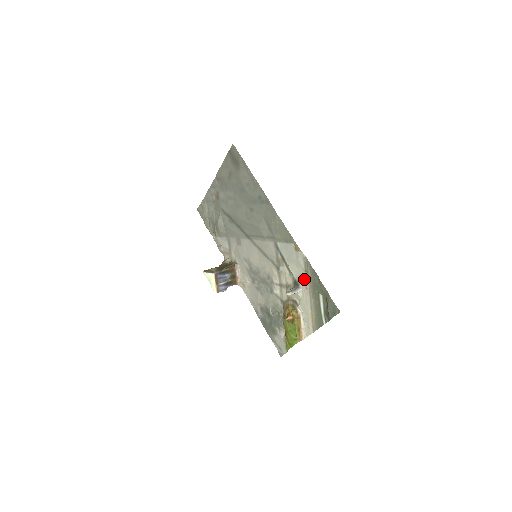
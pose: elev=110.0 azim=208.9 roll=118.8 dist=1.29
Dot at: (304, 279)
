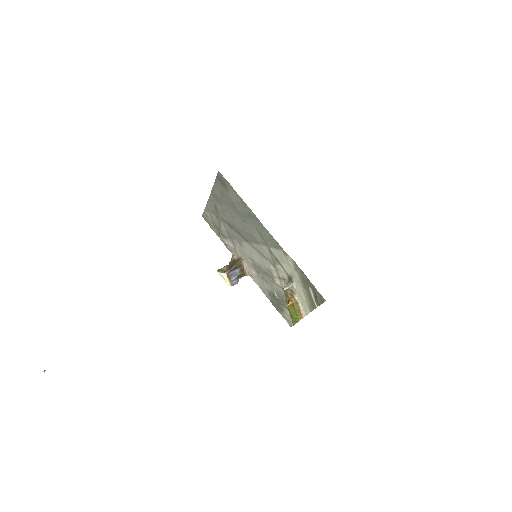
Dot at: (295, 276)
